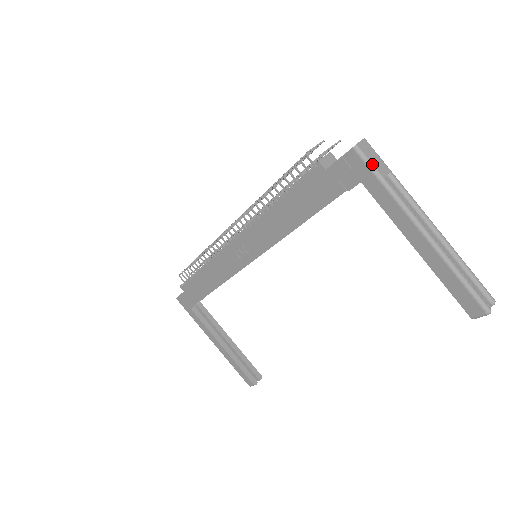
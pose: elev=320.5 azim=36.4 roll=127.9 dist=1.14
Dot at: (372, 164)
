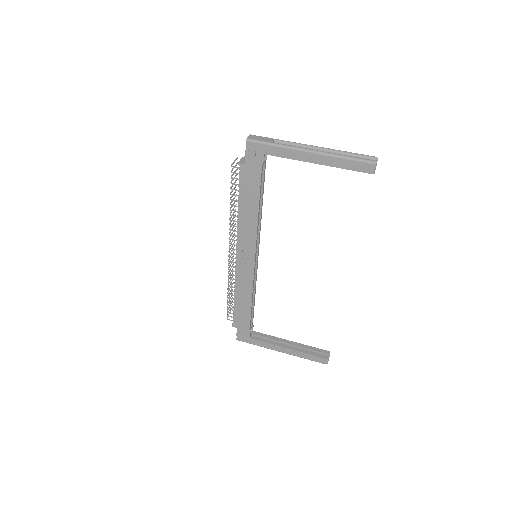
Dot at: (261, 141)
